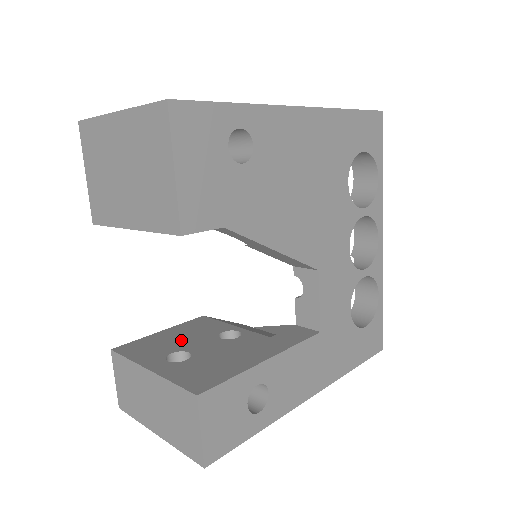
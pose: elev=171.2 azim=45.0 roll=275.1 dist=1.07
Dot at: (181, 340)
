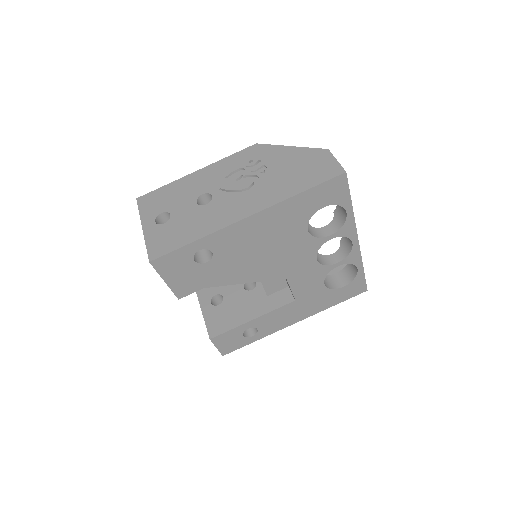
Dot at: occluded
